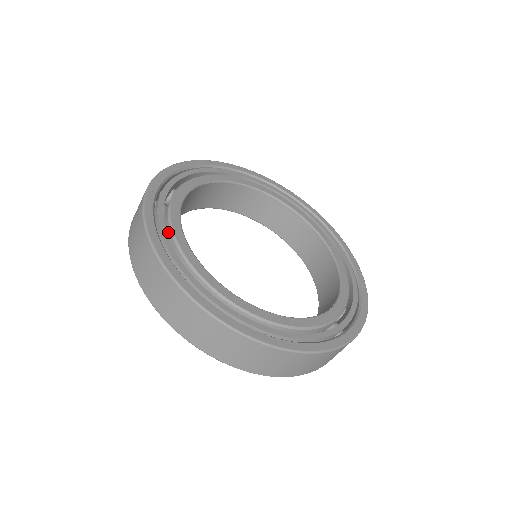
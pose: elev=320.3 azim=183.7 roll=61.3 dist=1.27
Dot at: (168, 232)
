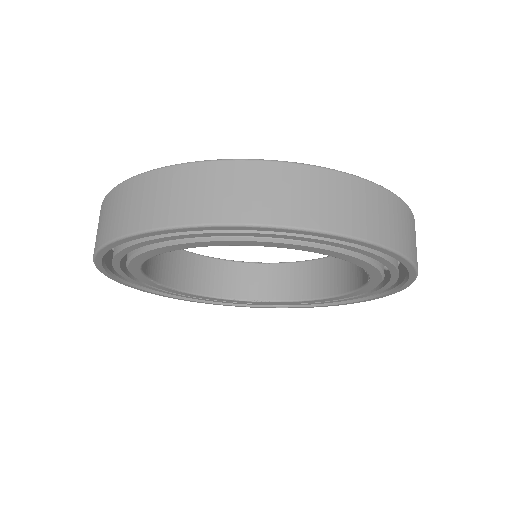
Dot at: occluded
